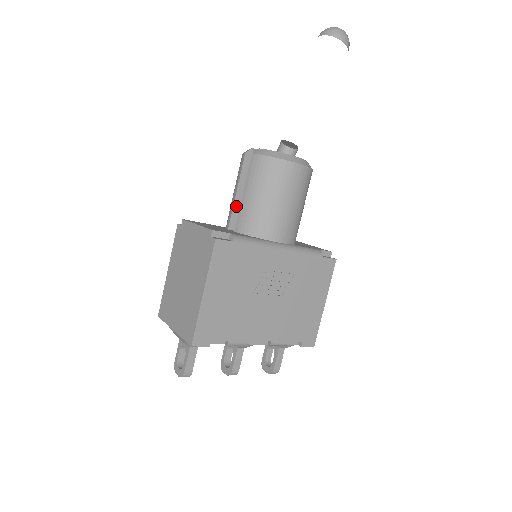
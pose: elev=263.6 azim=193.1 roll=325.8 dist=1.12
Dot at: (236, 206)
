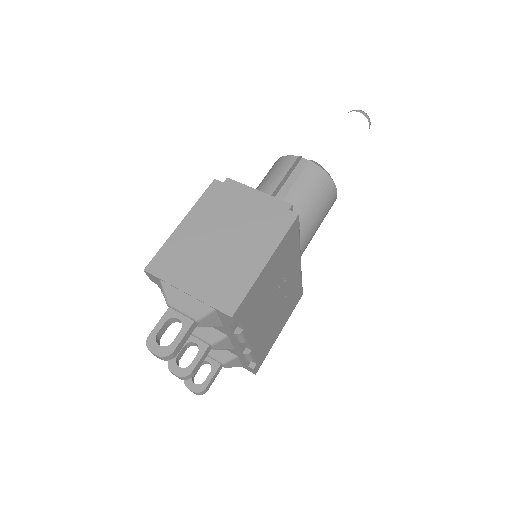
Dot at: occluded
